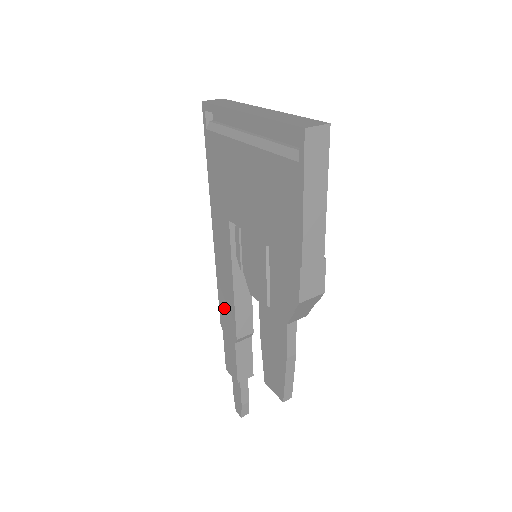
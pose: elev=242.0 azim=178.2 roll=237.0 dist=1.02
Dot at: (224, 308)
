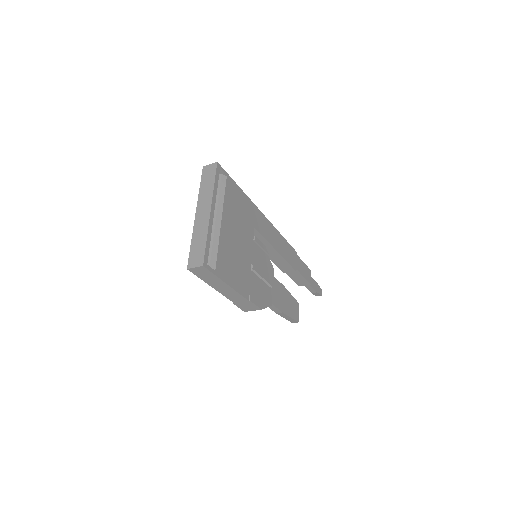
Dot at: occluded
